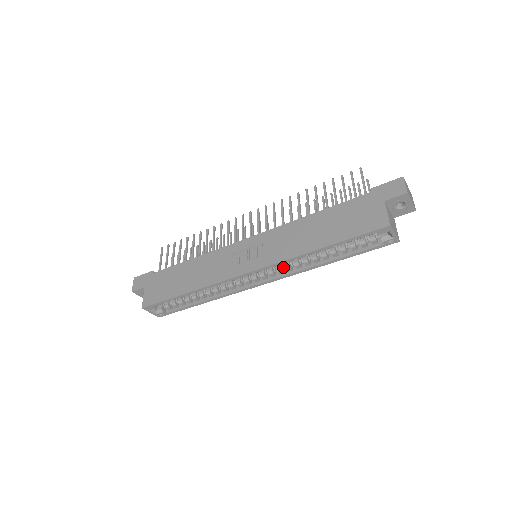
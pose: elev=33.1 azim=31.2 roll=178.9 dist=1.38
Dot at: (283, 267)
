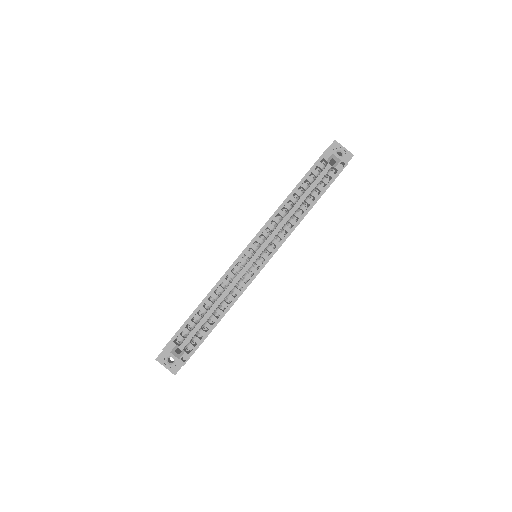
Dot at: (276, 238)
